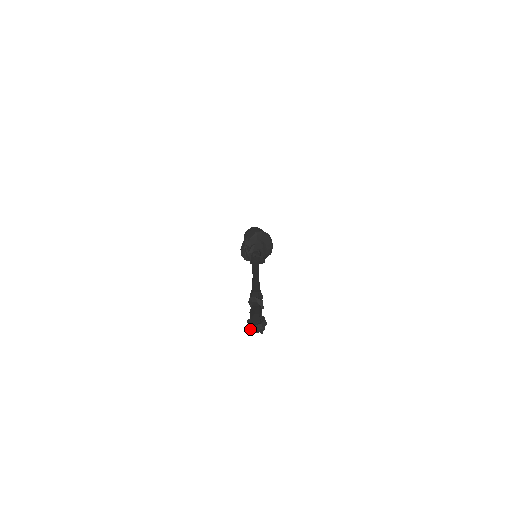
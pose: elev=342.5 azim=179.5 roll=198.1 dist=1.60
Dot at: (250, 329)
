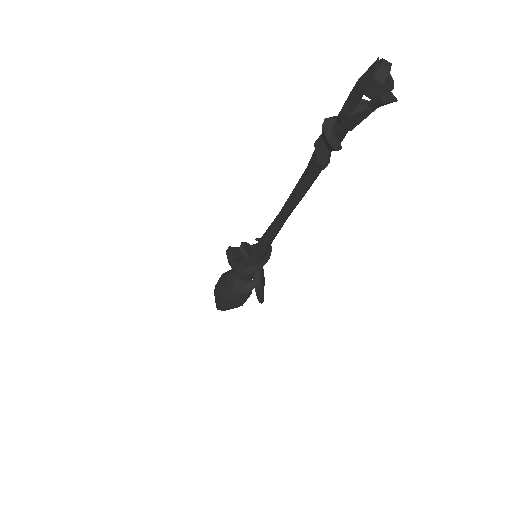
Dot at: (383, 79)
